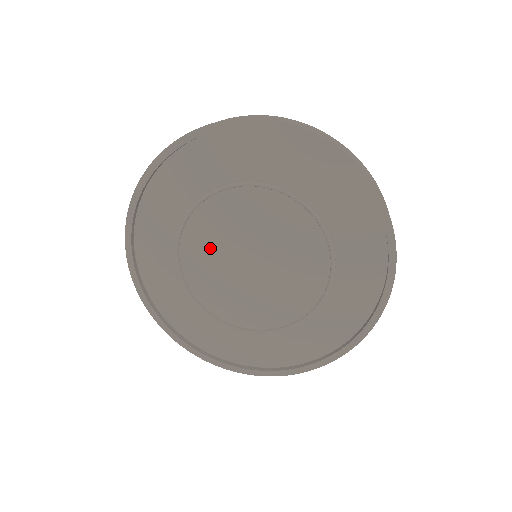
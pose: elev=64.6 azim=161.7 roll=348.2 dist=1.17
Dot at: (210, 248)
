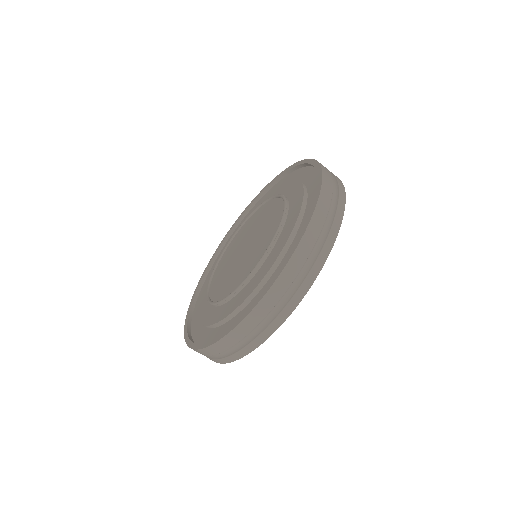
Dot at: (230, 255)
